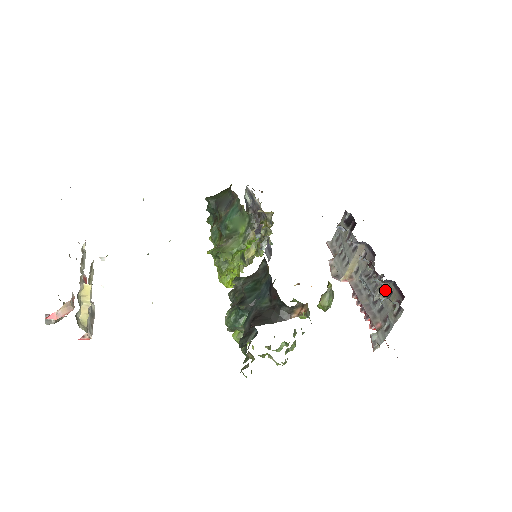
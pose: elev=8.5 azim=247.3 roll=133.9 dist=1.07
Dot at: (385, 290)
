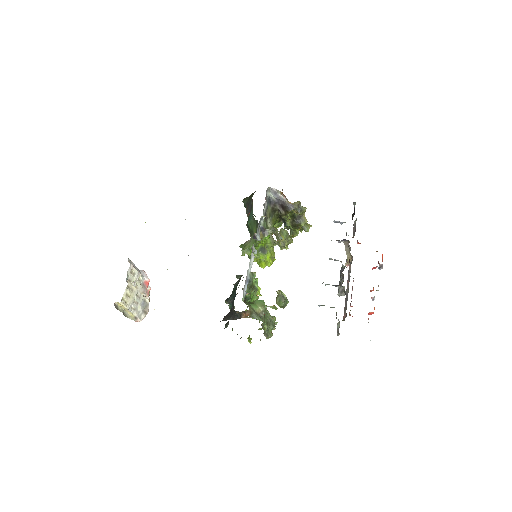
Dot at: (344, 290)
